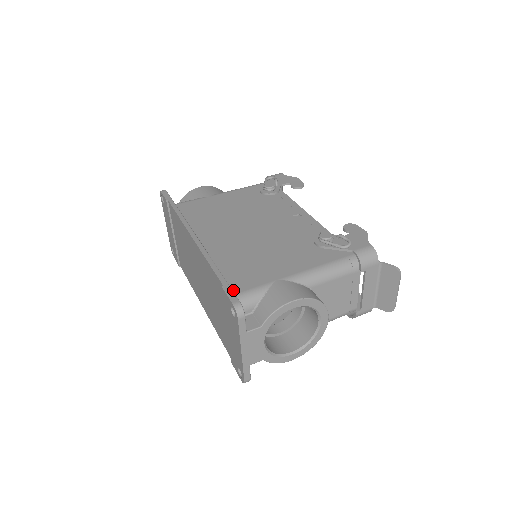
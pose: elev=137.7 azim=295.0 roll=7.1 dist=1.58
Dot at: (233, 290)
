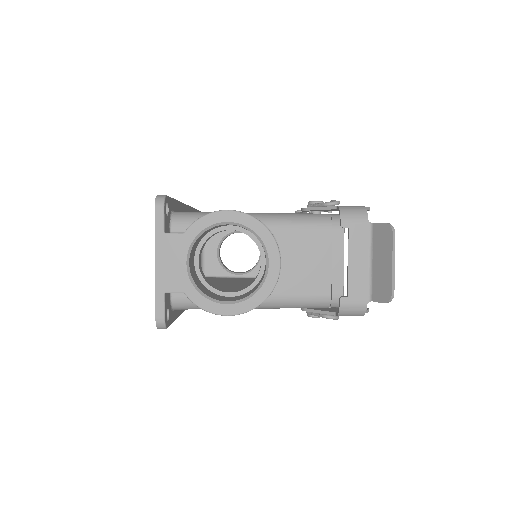
Dot at: occluded
